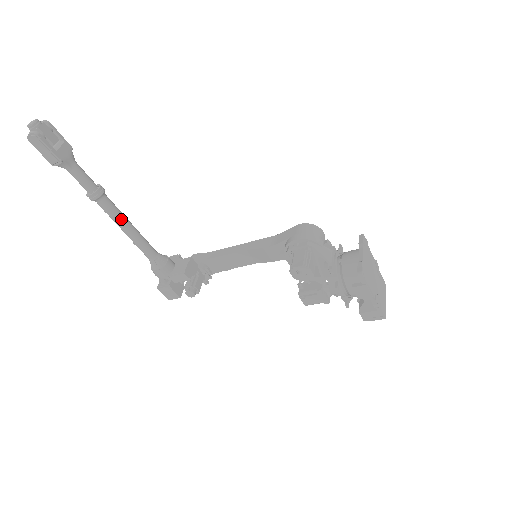
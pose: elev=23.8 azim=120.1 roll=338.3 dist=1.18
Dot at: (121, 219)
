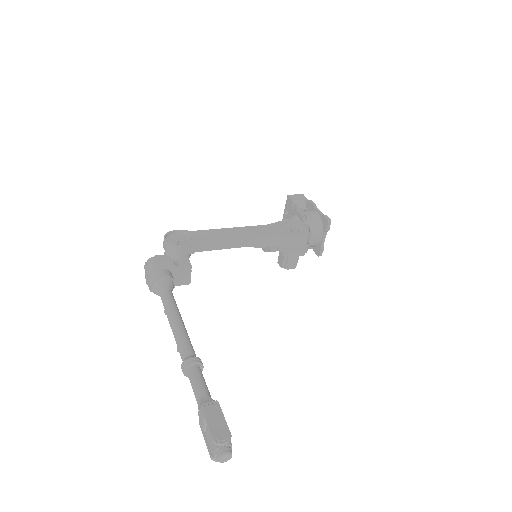
Dot at: occluded
